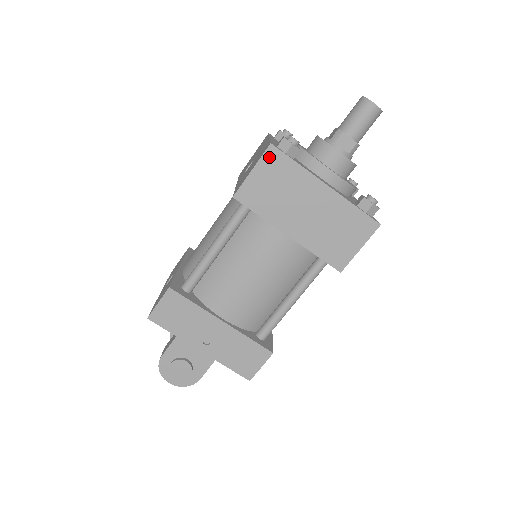
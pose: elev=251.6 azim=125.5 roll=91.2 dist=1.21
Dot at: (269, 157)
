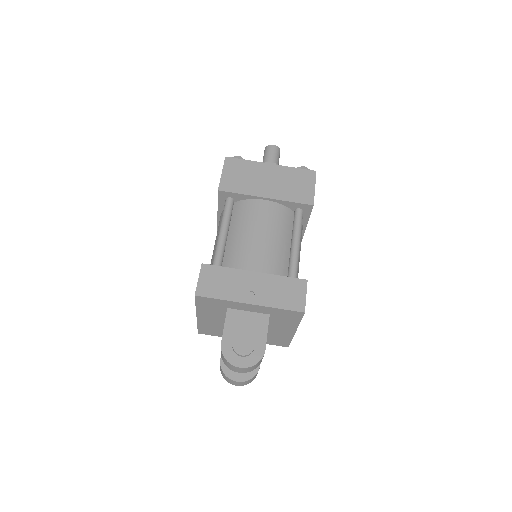
Dot at: (228, 163)
